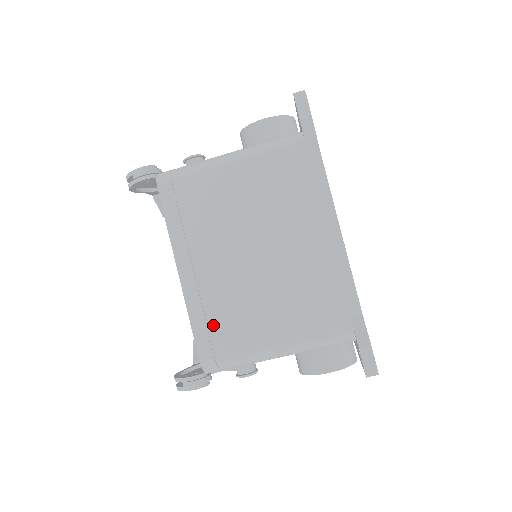
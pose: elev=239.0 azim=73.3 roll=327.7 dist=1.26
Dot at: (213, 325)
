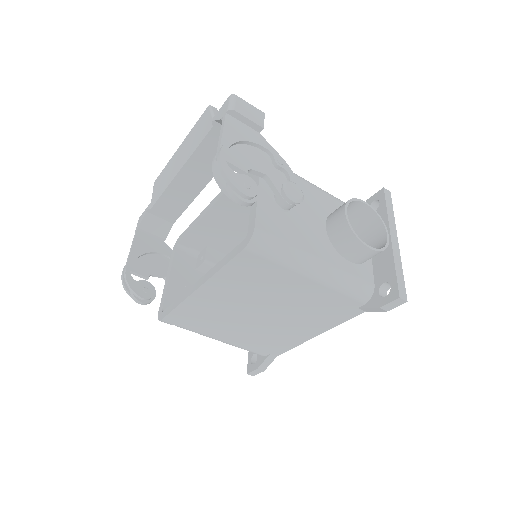
Dot at: (190, 316)
